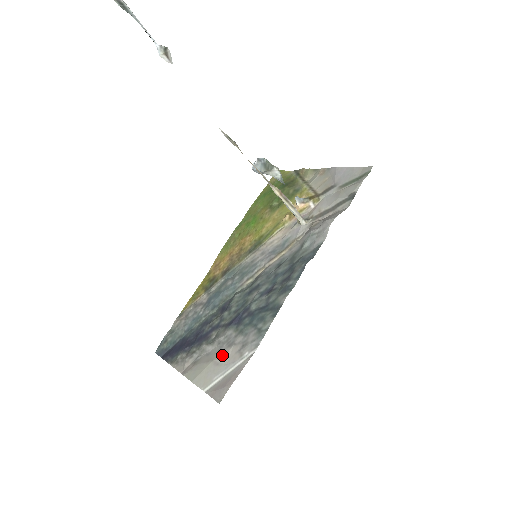
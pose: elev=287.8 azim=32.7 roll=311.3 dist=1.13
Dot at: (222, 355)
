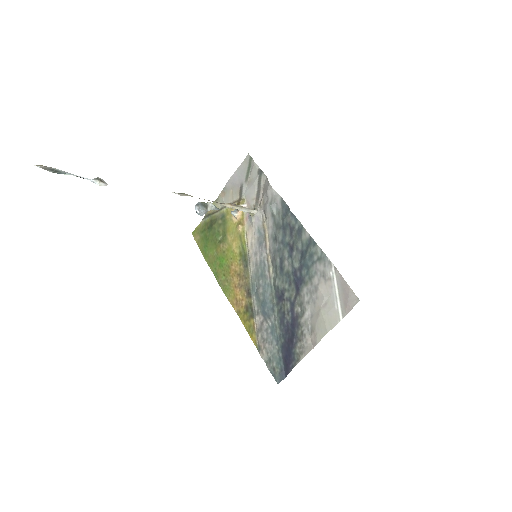
Dot at: (320, 298)
